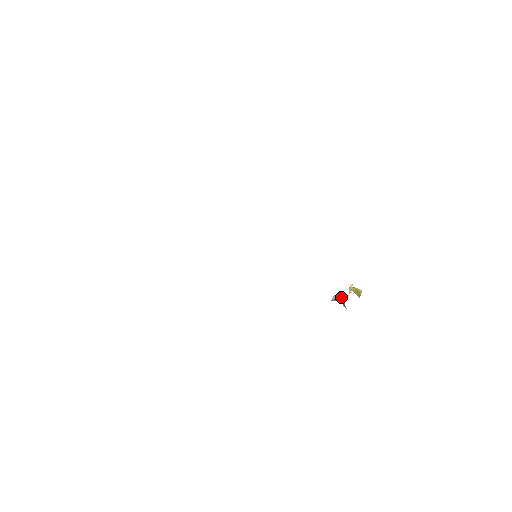
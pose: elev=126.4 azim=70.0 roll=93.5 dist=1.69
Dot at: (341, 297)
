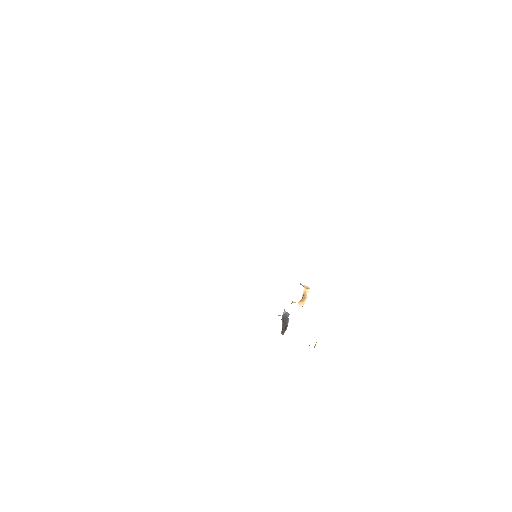
Dot at: occluded
